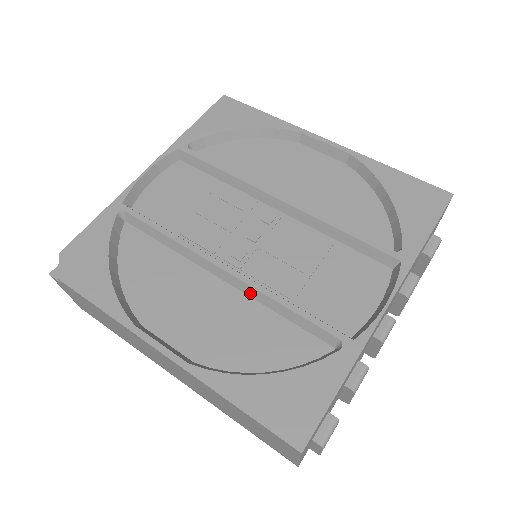
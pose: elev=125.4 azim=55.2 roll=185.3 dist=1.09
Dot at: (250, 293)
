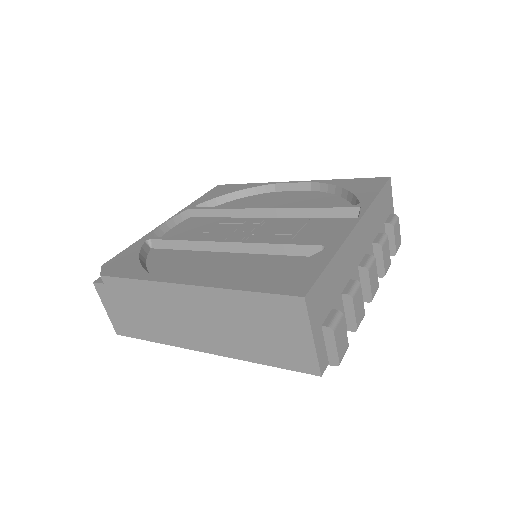
Dot at: (250, 250)
